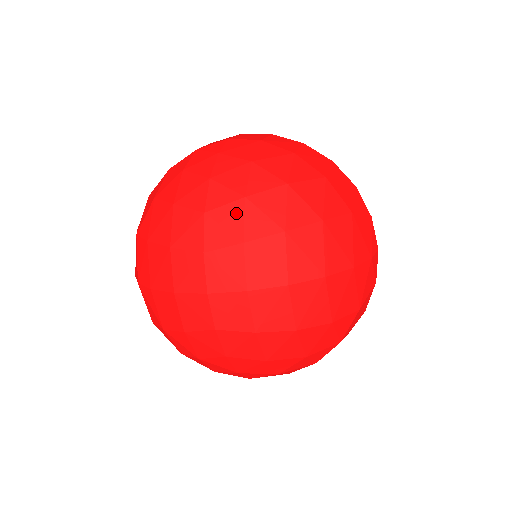
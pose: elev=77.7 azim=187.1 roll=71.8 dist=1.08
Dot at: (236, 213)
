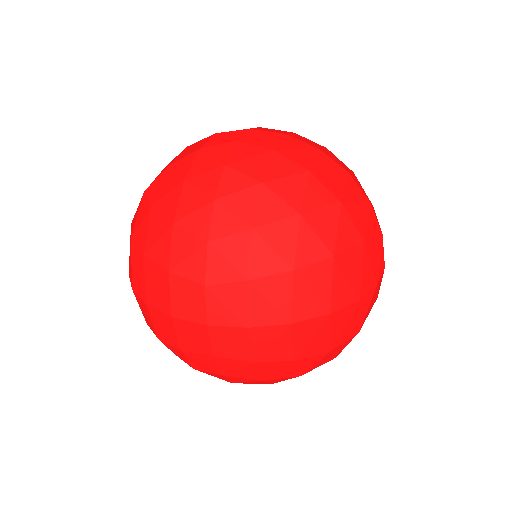
Dot at: (242, 246)
